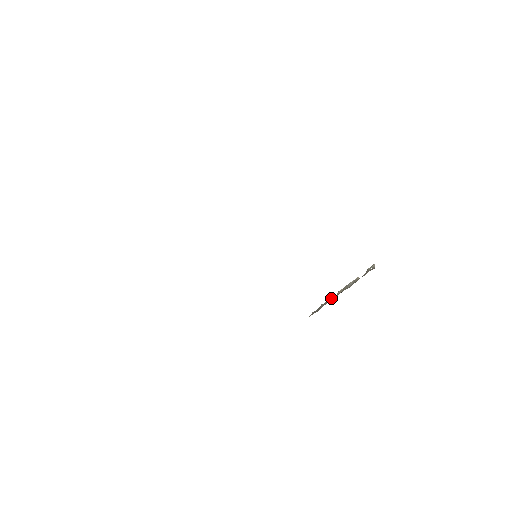
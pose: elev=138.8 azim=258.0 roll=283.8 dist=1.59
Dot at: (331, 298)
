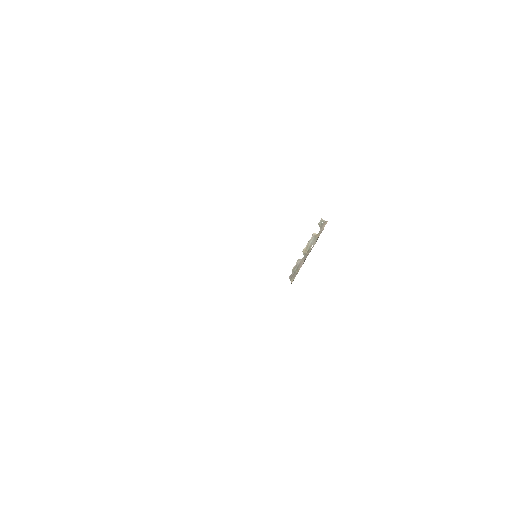
Dot at: (300, 259)
